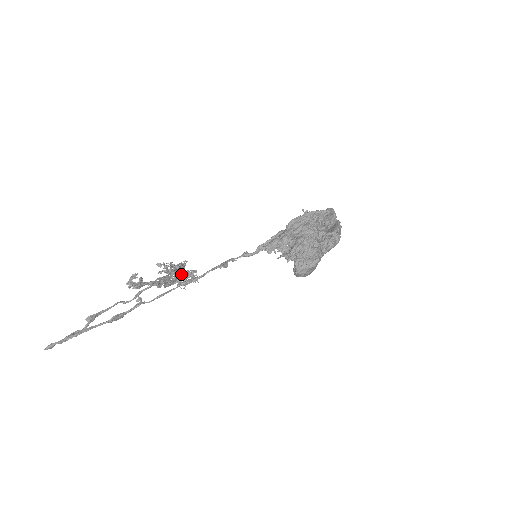
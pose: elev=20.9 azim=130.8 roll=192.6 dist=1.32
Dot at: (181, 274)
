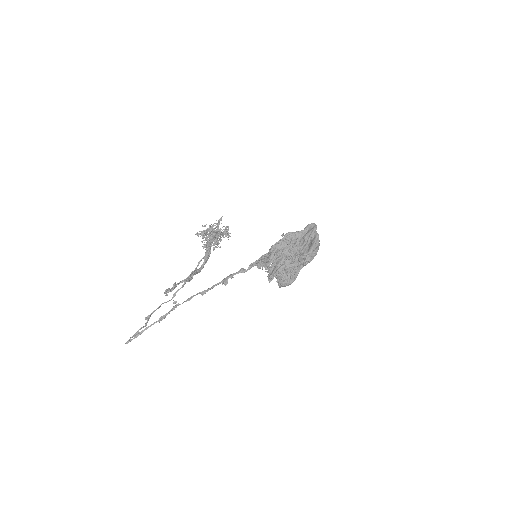
Dot at: occluded
